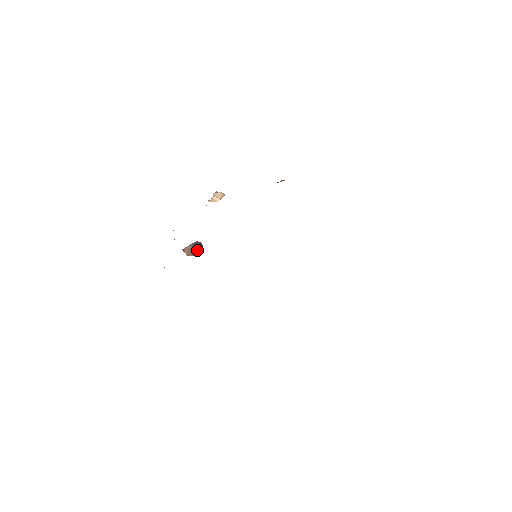
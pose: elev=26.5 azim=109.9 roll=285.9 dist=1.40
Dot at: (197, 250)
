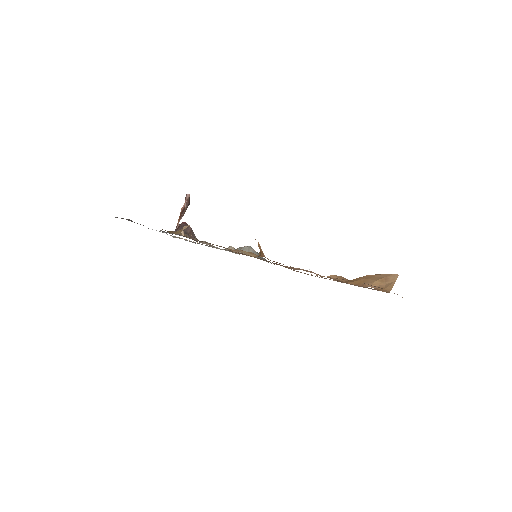
Dot at: occluded
